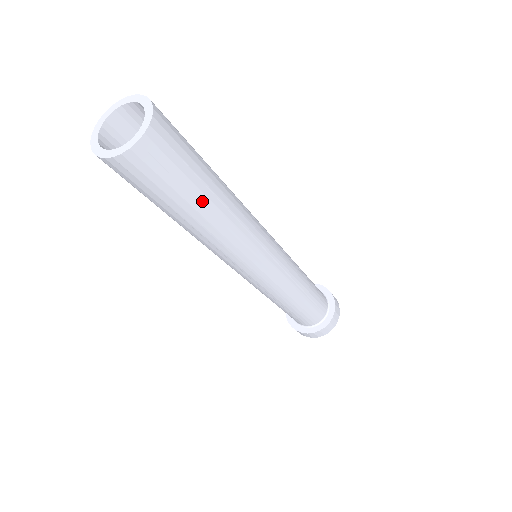
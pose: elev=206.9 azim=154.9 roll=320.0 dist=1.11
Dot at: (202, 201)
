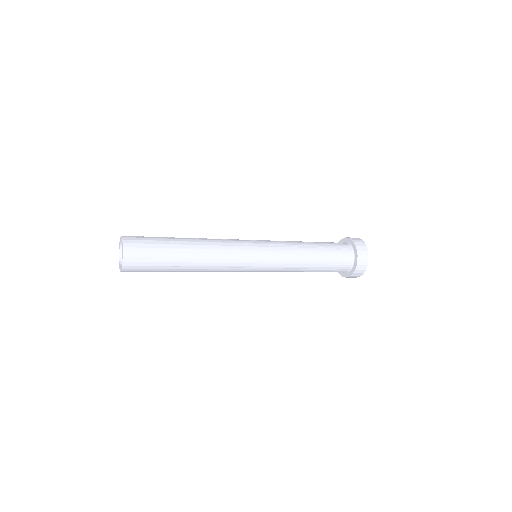
Dot at: (174, 270)
